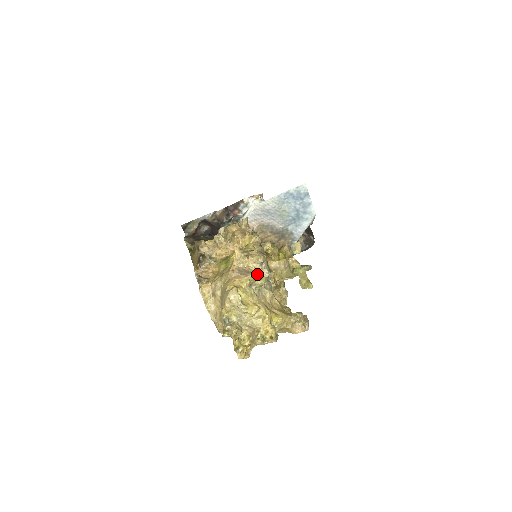
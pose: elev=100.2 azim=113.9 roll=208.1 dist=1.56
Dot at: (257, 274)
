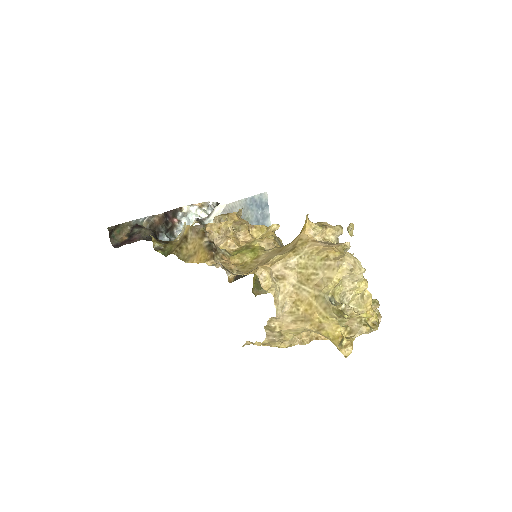
Dot at: (349, 244)
